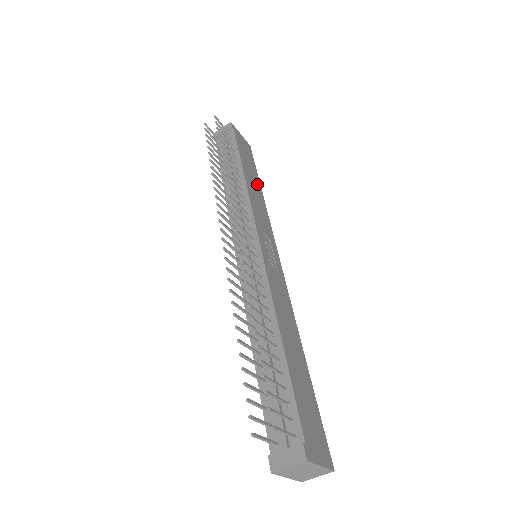
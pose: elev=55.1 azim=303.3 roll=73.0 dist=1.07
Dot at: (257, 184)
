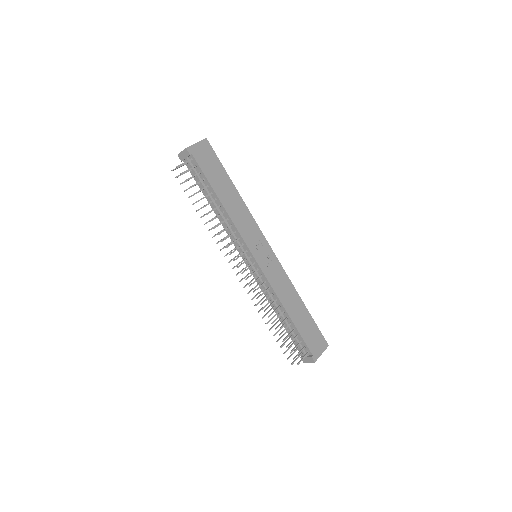
Dot at: (231, 189)
